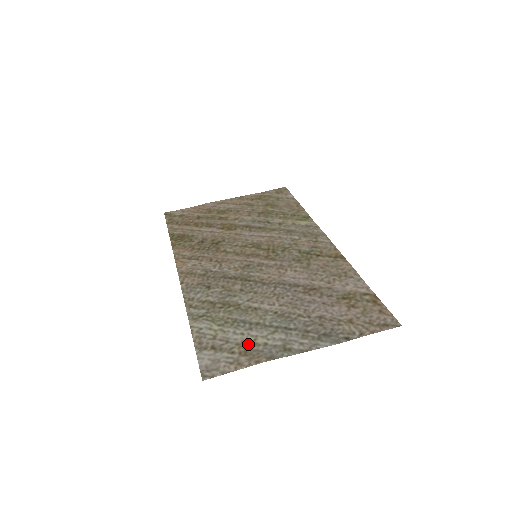
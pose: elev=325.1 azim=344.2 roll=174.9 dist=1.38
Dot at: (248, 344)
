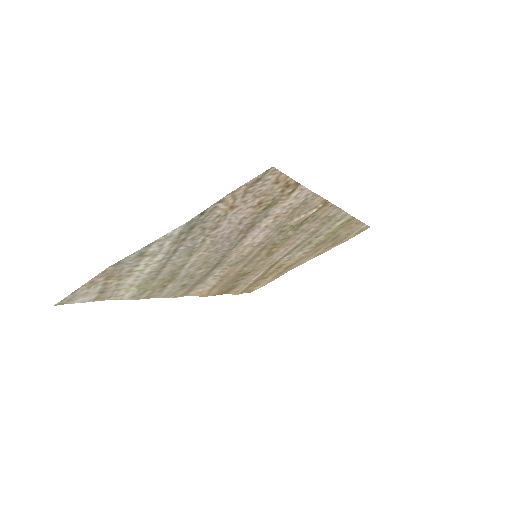
Dot at: (126, 274)
